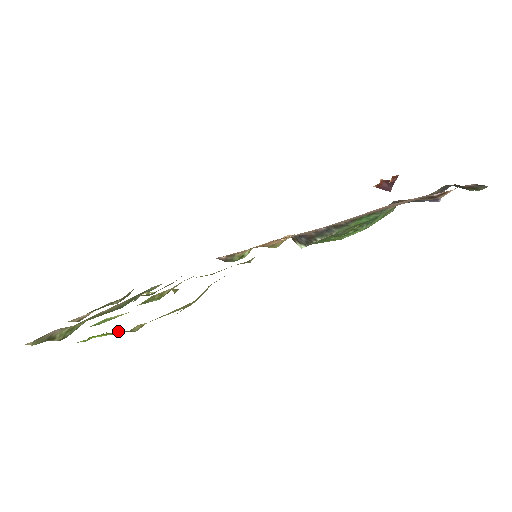
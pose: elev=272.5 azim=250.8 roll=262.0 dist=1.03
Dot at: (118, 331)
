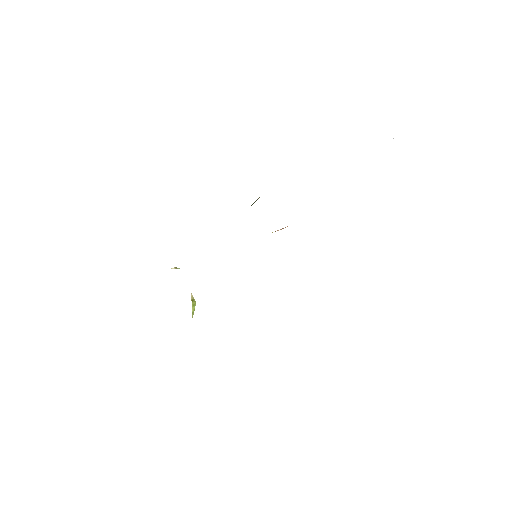
Dot at: occluded
